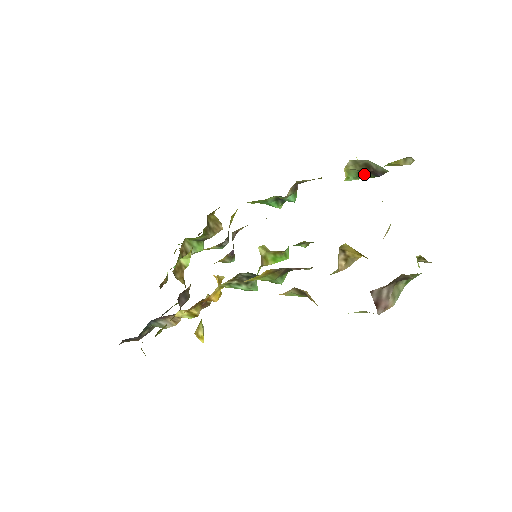
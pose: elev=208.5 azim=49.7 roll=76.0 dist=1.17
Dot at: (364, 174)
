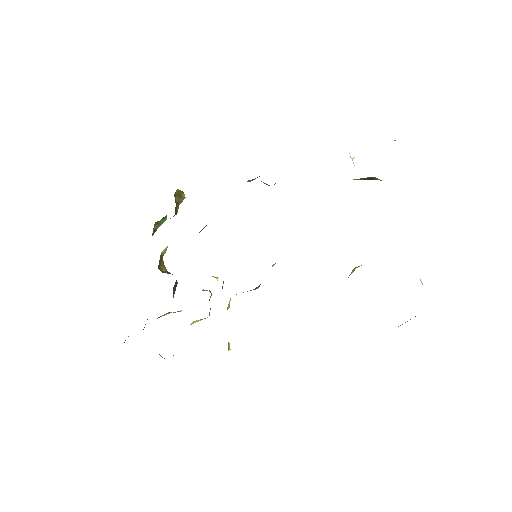
Dot at: occluded
